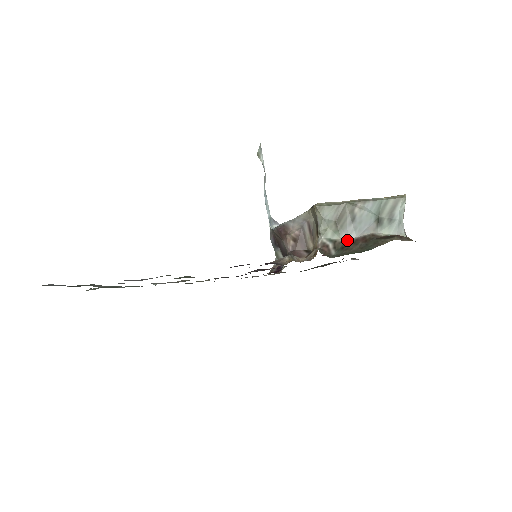
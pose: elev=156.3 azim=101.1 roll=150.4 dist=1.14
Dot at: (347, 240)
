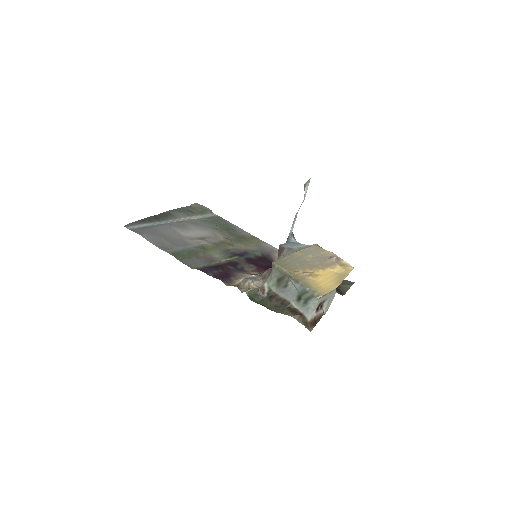
Dot at: (277, 294)
